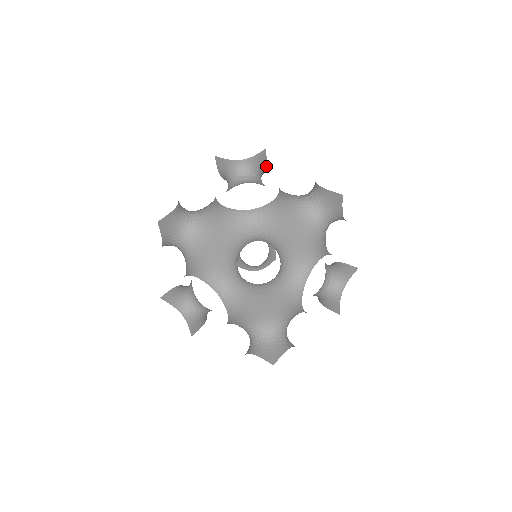
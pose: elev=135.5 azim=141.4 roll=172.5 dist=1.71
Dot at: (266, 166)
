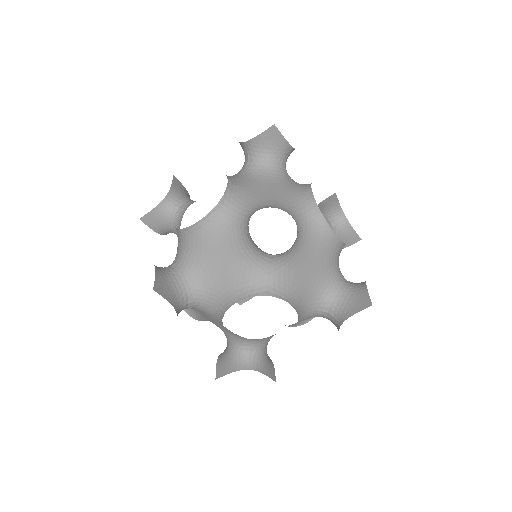
Dot at: (187, 191)
